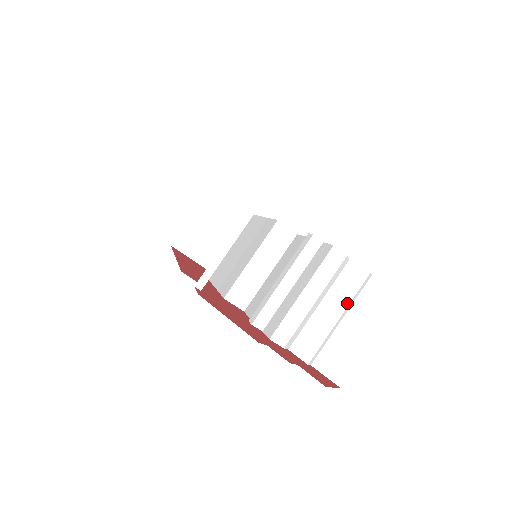
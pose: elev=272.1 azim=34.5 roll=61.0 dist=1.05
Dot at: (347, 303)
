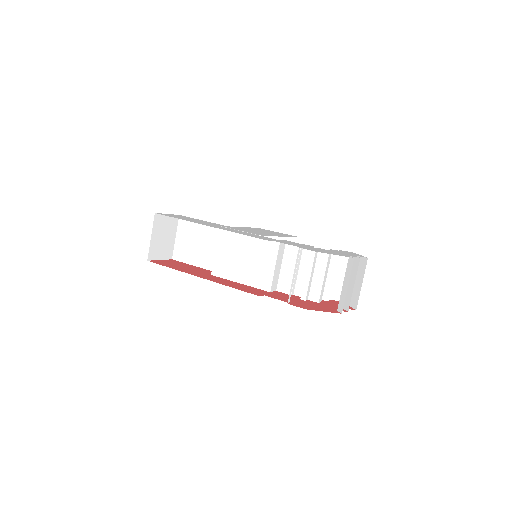
Dot at: (335, 268)
